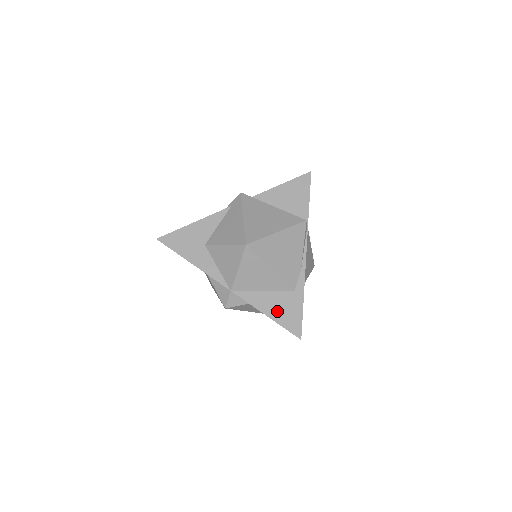
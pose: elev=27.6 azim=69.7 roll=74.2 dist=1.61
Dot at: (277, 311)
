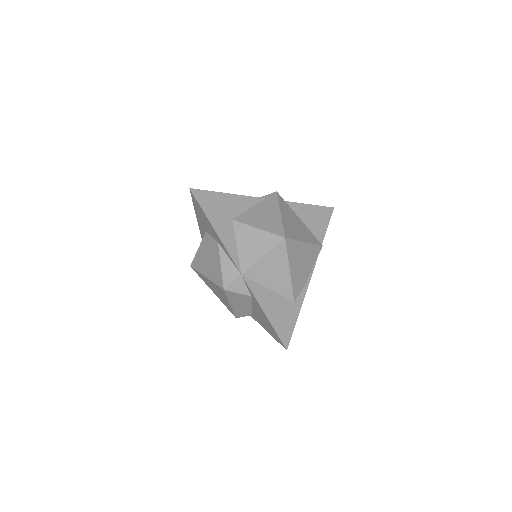
Dot at: (275, 314)
